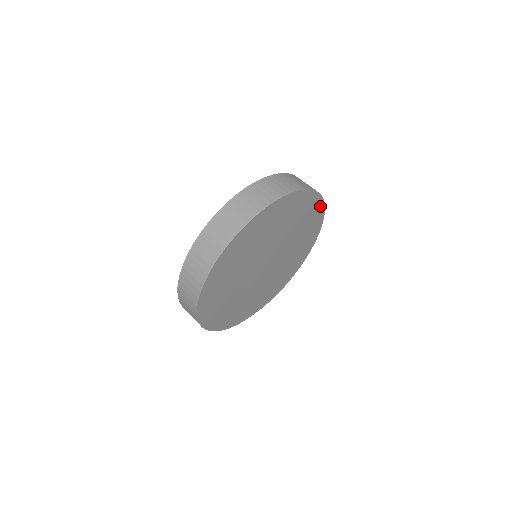
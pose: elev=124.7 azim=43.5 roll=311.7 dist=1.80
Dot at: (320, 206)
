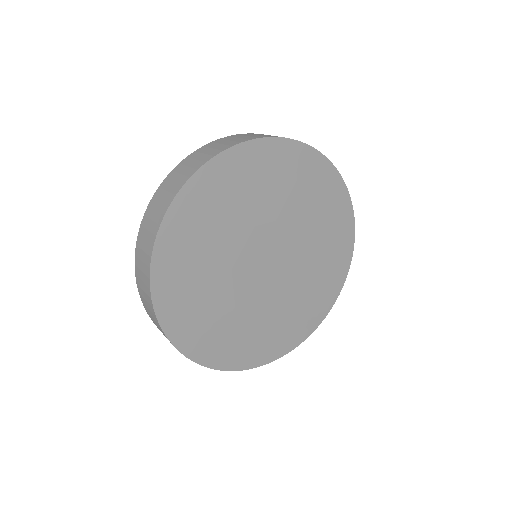
Dot at: (343, 271)
